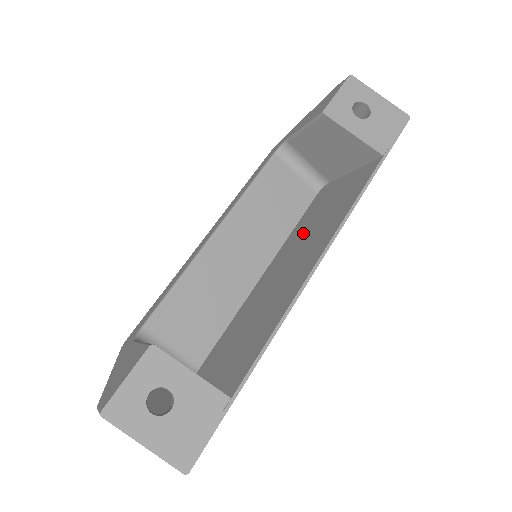
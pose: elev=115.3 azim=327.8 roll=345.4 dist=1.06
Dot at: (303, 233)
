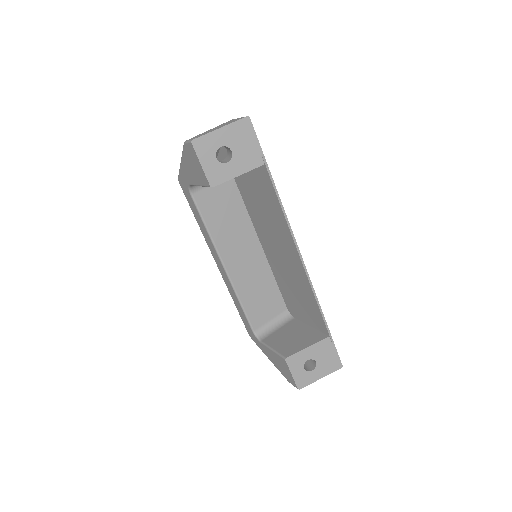
Dot at: (261, 220)
